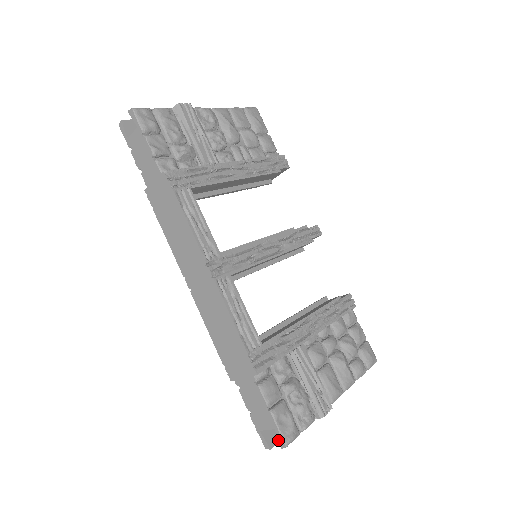
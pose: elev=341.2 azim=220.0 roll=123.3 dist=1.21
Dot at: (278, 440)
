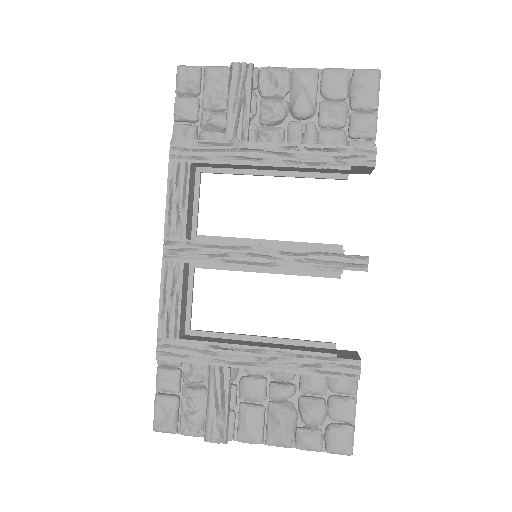
Dot at: (155, 421)
